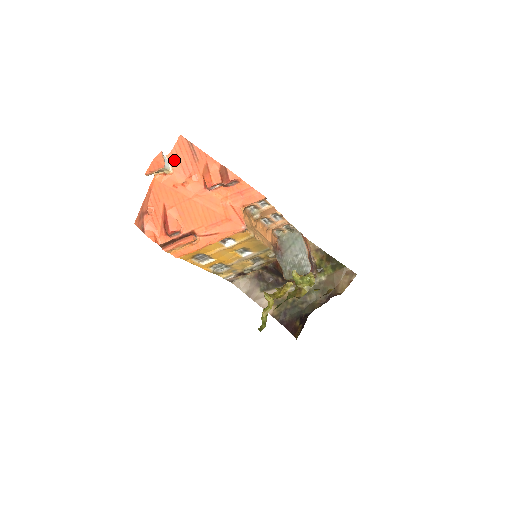
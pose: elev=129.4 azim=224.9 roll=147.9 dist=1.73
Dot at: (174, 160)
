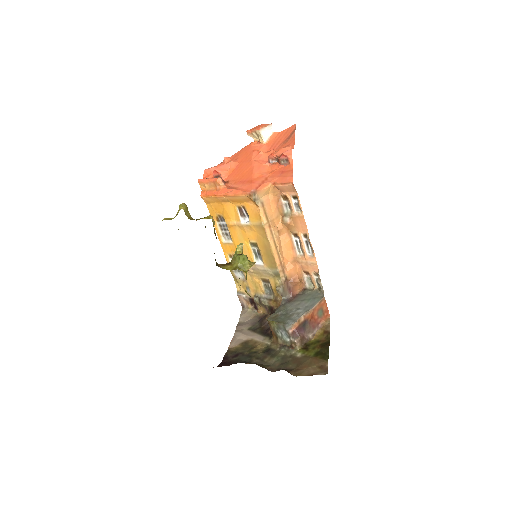
Dot at: (275, 138)
